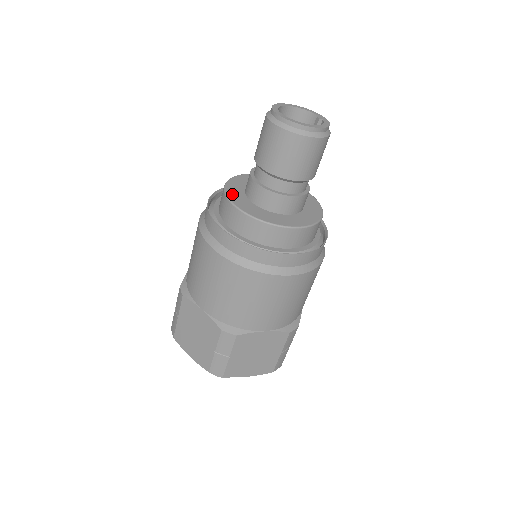
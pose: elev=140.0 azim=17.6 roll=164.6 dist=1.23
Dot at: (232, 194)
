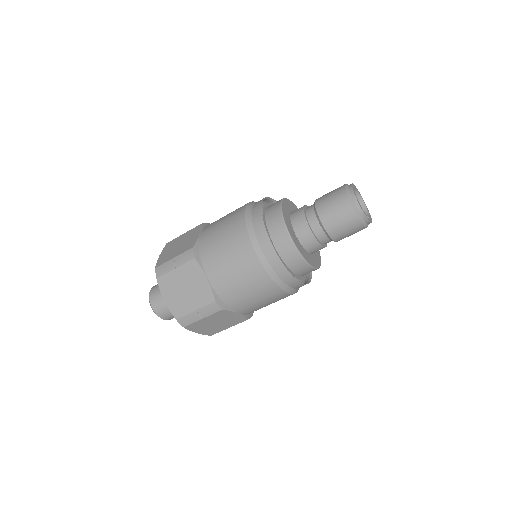
Dot at: (288, 202)
